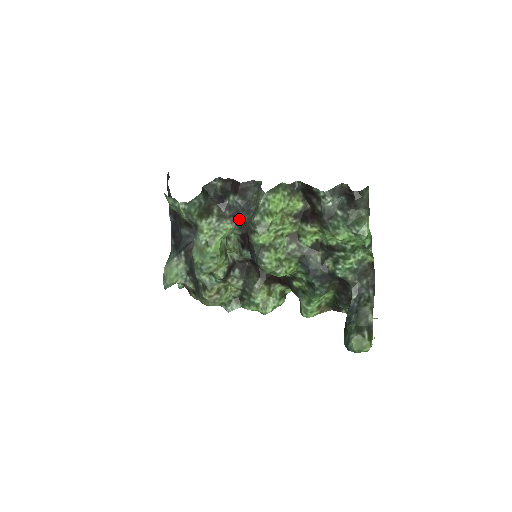
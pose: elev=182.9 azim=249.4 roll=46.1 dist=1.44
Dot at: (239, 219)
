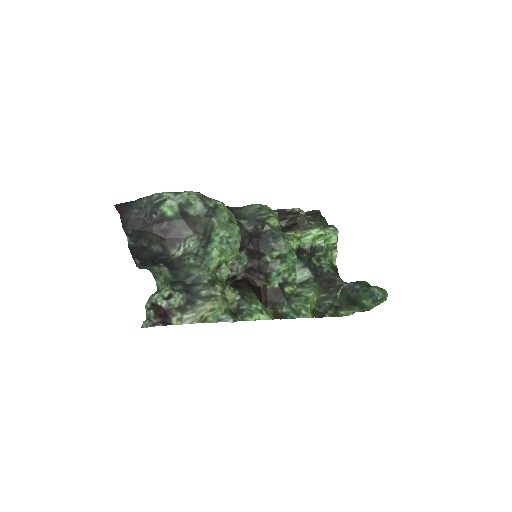
Dot at: (238, 221)
